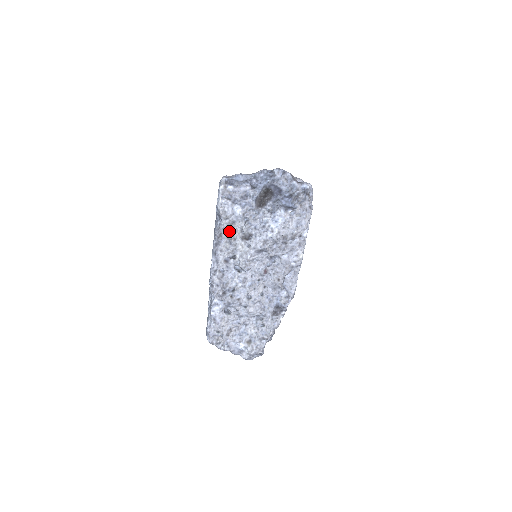
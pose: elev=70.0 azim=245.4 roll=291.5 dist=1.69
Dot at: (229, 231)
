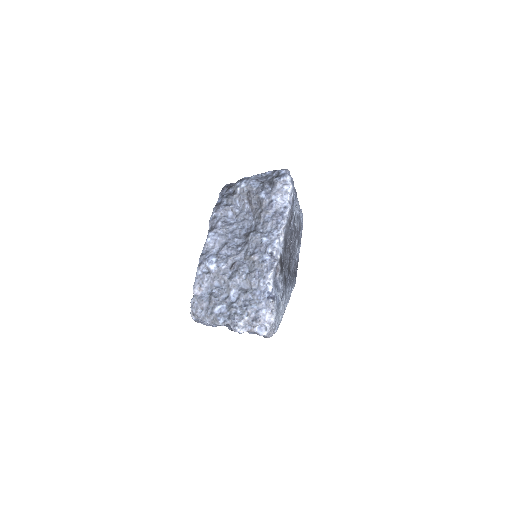
Dot at: occluded
